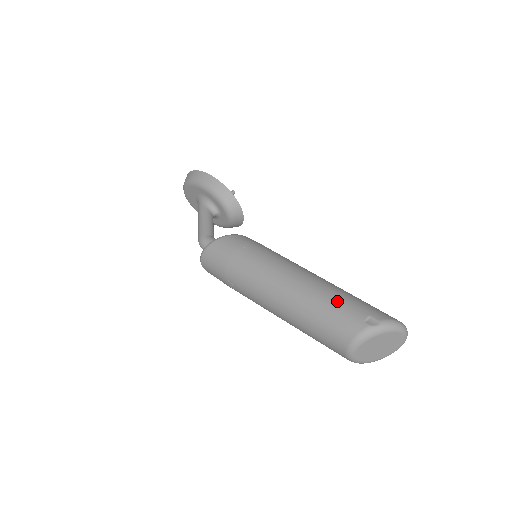
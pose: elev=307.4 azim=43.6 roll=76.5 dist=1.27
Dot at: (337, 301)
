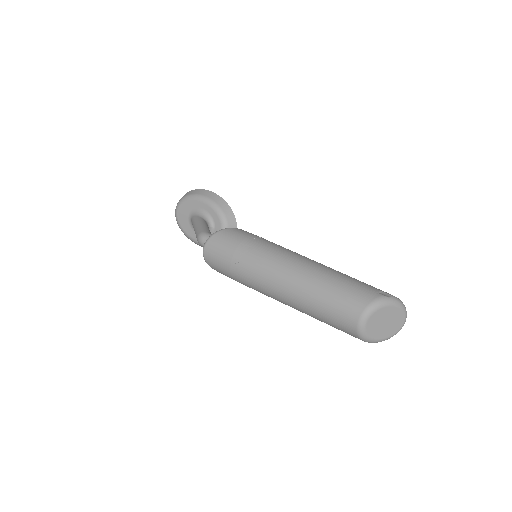
Dot at: (351, 278)
